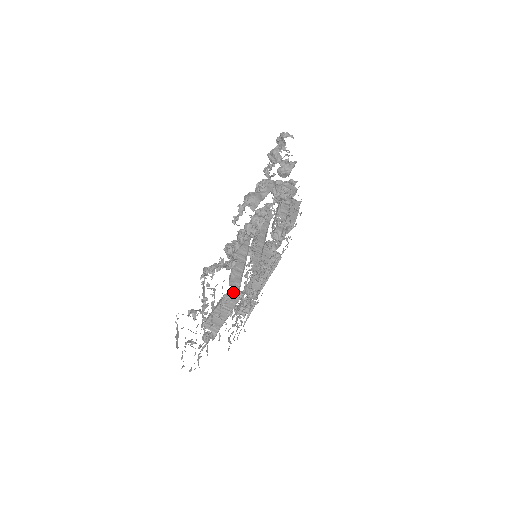
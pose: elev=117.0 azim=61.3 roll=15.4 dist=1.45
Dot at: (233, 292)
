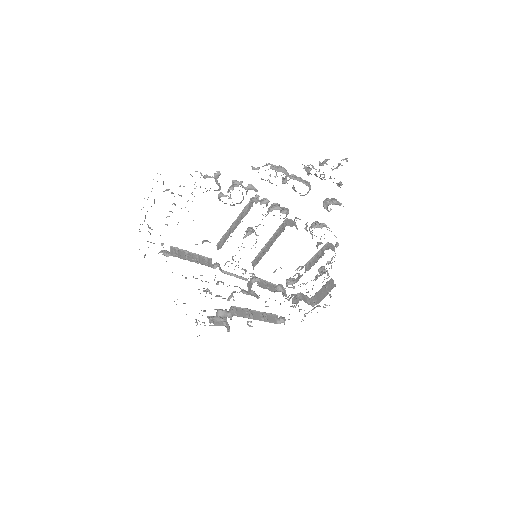
Dot at: (216, 263)
